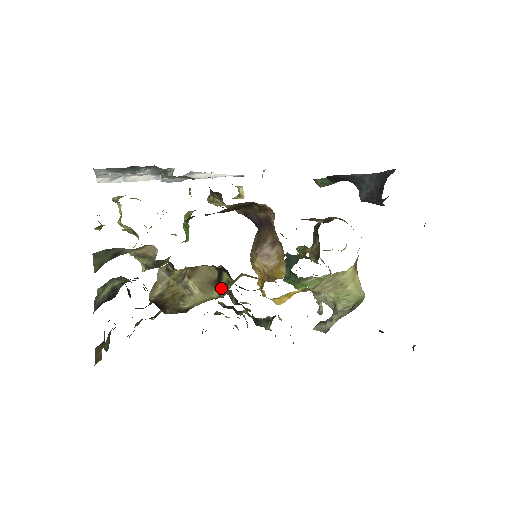
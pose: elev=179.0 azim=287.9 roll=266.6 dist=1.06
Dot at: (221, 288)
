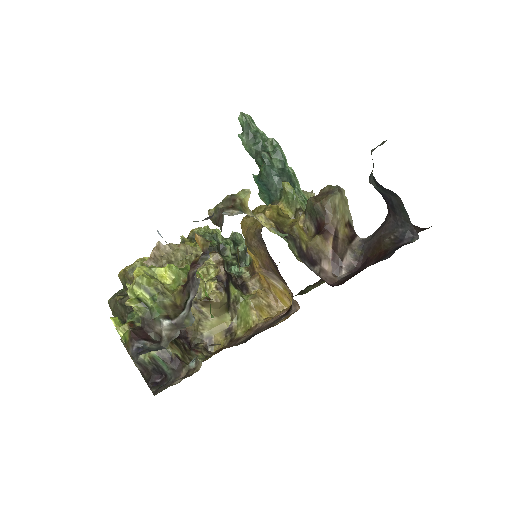
Dot at: (232, 310)
